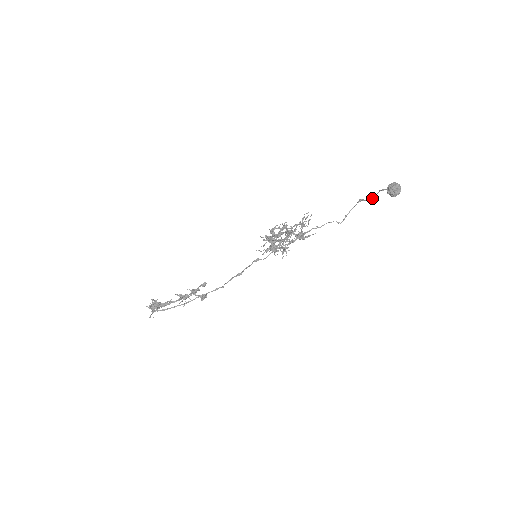
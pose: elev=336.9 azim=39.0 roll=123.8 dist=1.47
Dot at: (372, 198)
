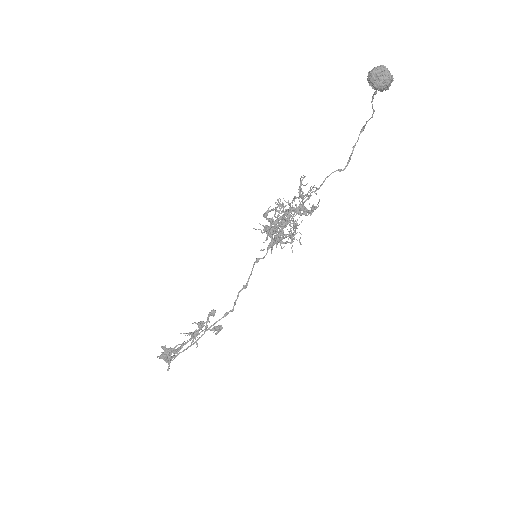
Dot at: occluded
